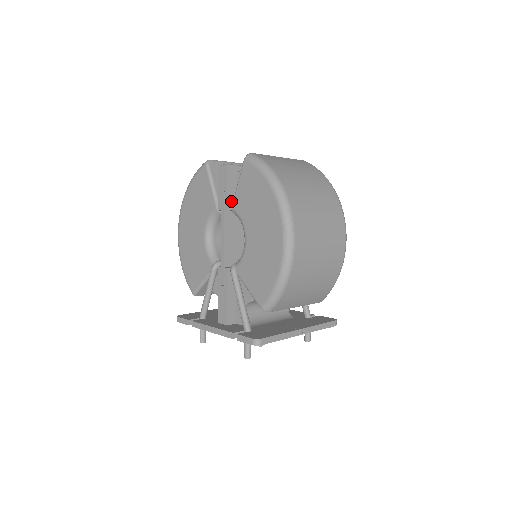
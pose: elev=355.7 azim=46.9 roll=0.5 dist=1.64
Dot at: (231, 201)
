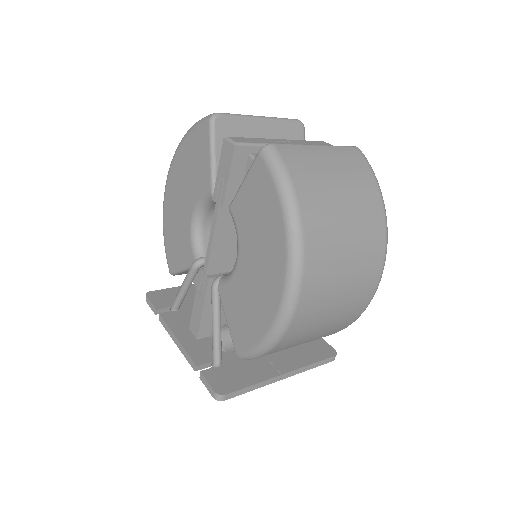
Dot at: (231, 195)
